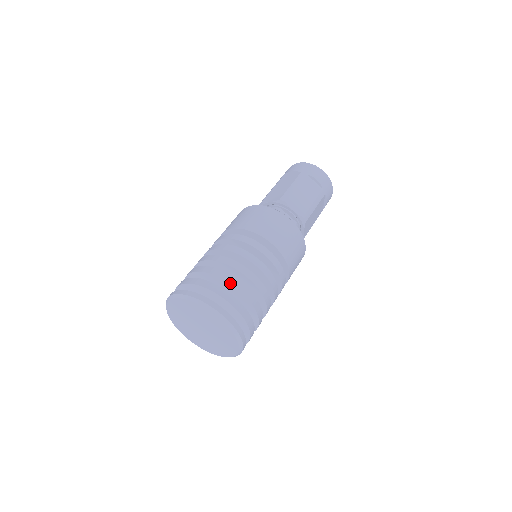
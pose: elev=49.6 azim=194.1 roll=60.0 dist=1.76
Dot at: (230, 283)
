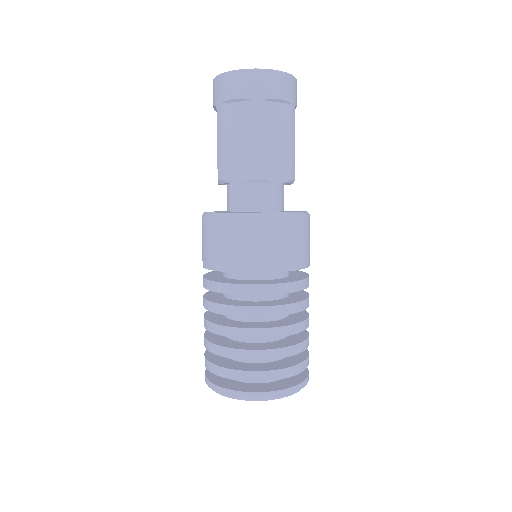
Dot at: (221, 356)
